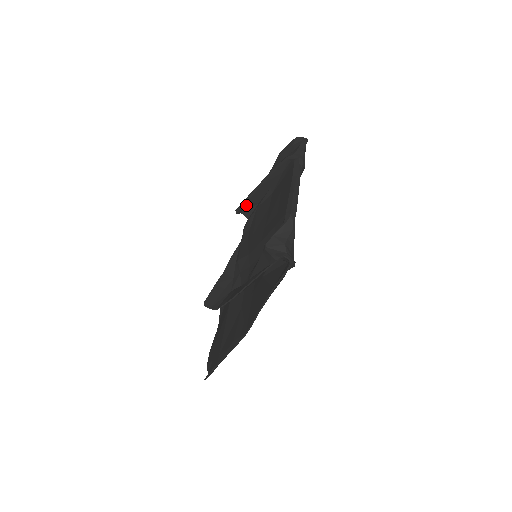
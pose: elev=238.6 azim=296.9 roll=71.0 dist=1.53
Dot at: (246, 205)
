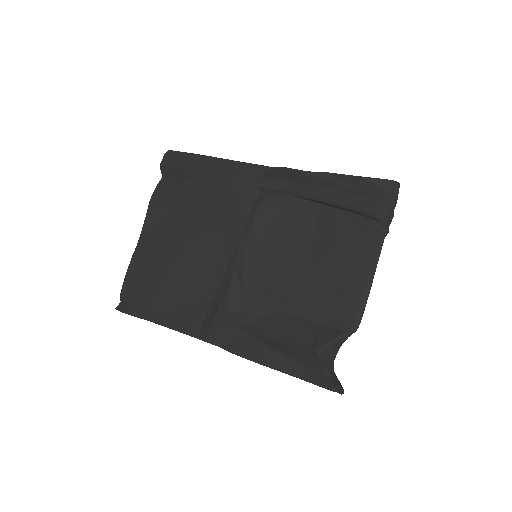
Dot at: (274, 189)
